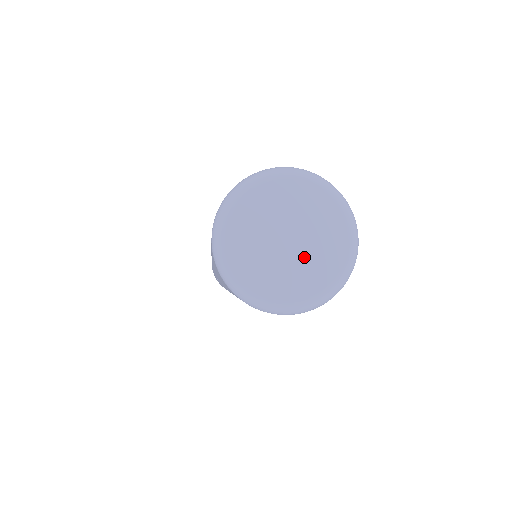
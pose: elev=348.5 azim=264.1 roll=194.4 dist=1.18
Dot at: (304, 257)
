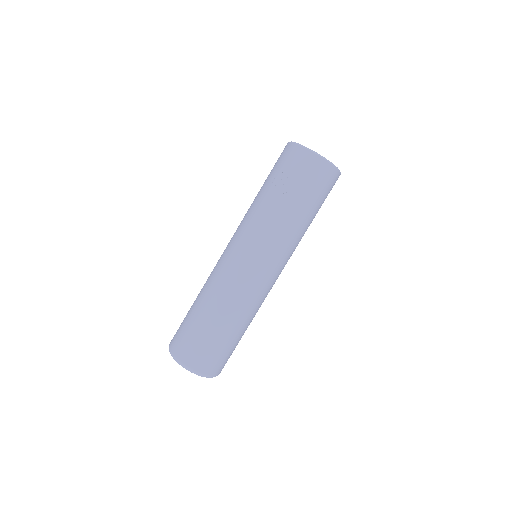
Dot at: occluded
